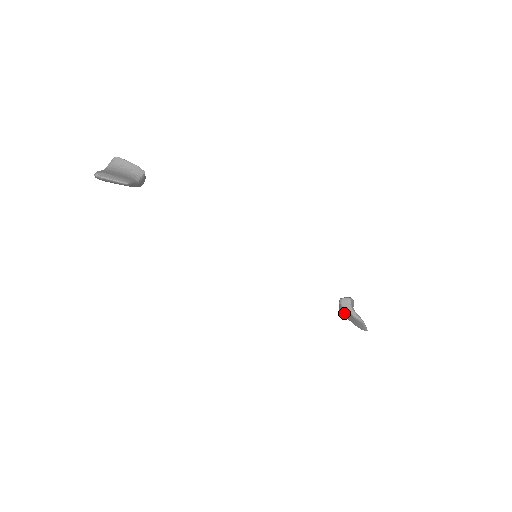
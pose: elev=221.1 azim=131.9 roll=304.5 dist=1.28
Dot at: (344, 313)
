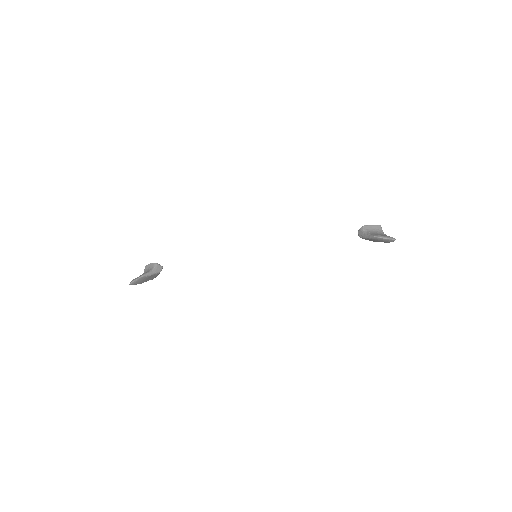
Dot at: occluded
